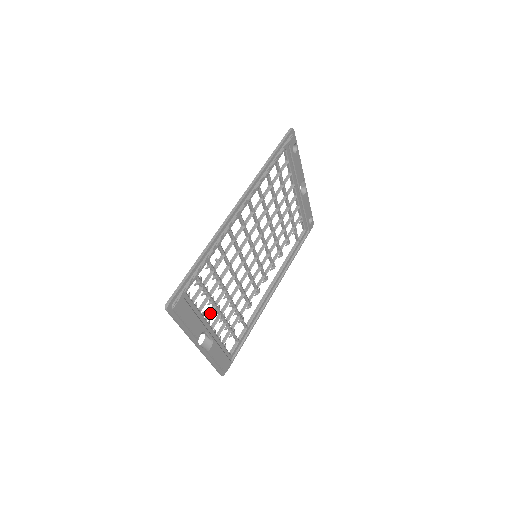
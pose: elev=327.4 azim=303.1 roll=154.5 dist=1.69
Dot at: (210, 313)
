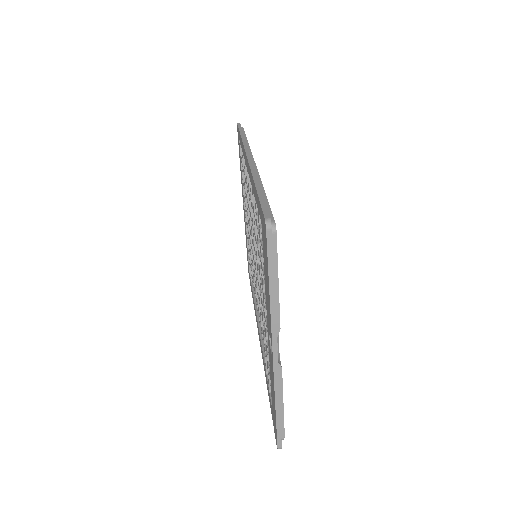
Dot at: occluded
